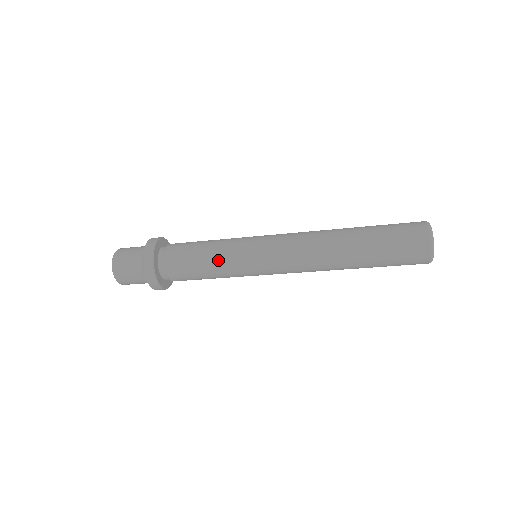
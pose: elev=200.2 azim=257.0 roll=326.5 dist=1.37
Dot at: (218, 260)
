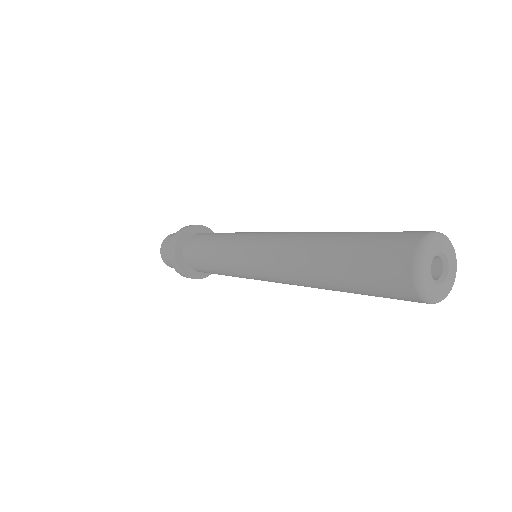
Dot at: (216, 262)
